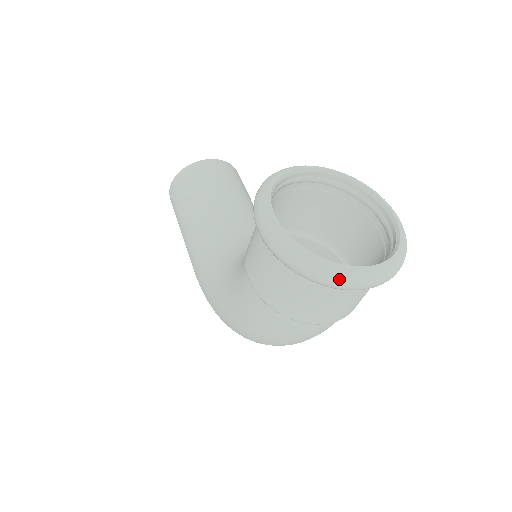
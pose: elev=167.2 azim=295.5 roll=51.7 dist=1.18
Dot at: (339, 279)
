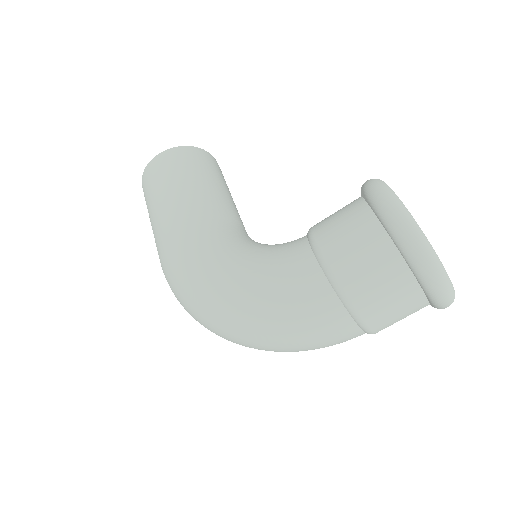
Dot at: (443, 280)
